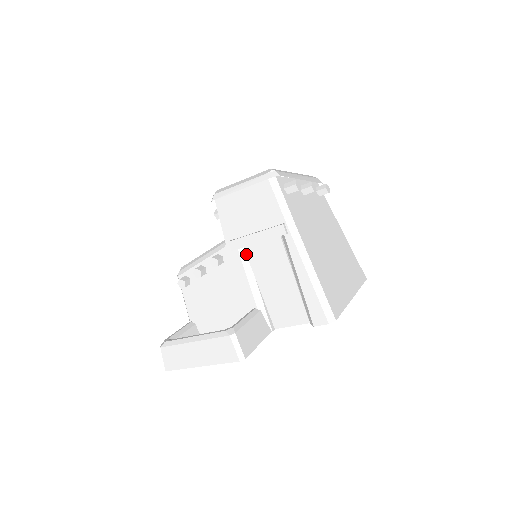
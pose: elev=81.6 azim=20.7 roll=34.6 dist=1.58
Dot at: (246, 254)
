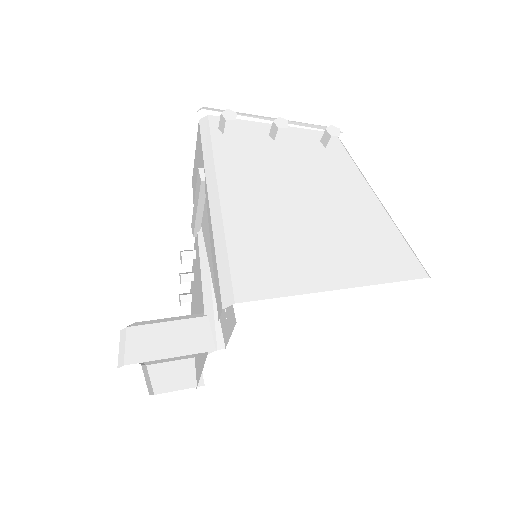
Dot at: (203, 237)
